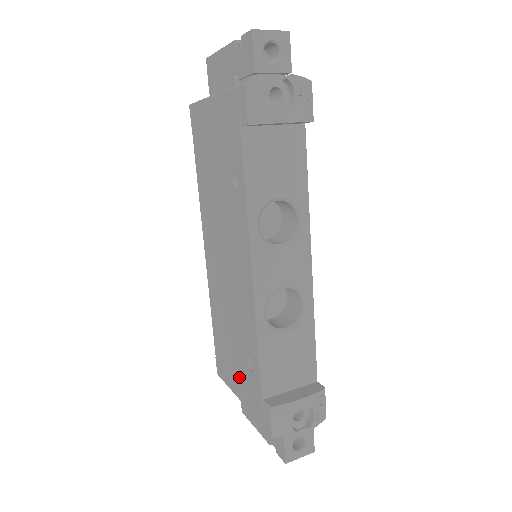
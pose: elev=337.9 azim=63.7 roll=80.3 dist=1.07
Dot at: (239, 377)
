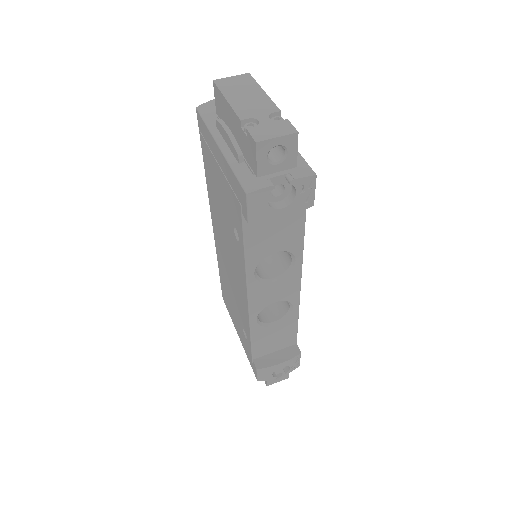
Dot at: (238, 327)
